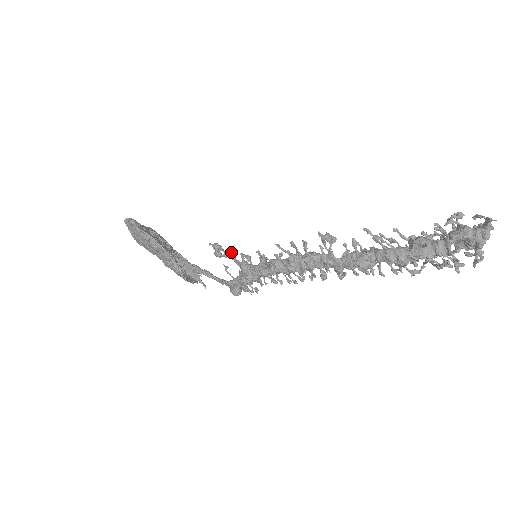
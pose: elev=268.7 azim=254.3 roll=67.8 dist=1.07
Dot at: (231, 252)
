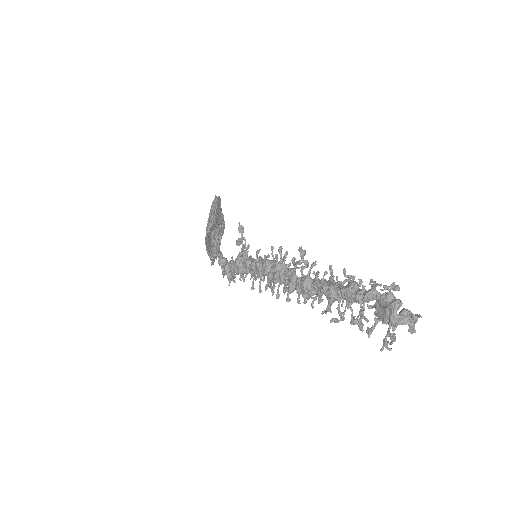
Dot at: occluded
